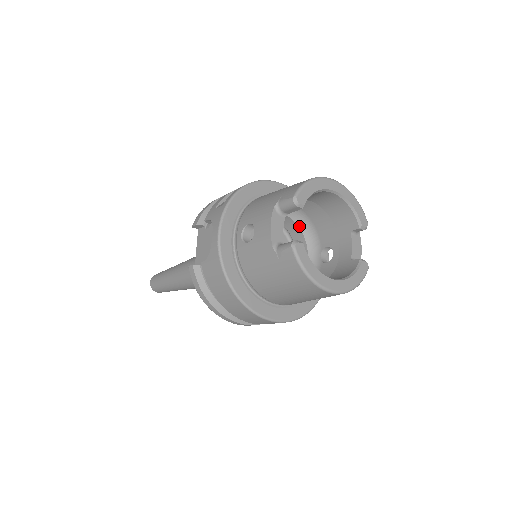
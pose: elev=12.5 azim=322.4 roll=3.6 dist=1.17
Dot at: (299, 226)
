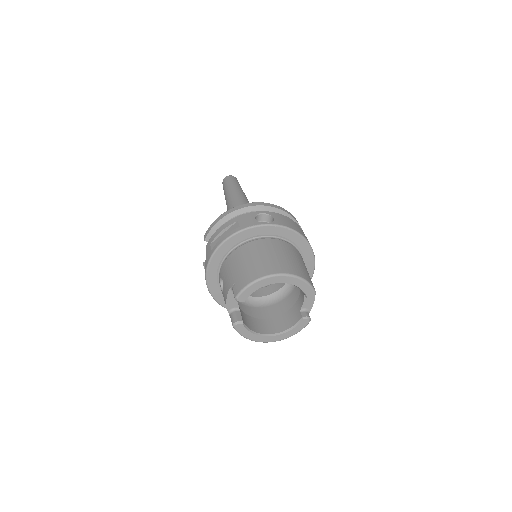
Dot at: occluded
